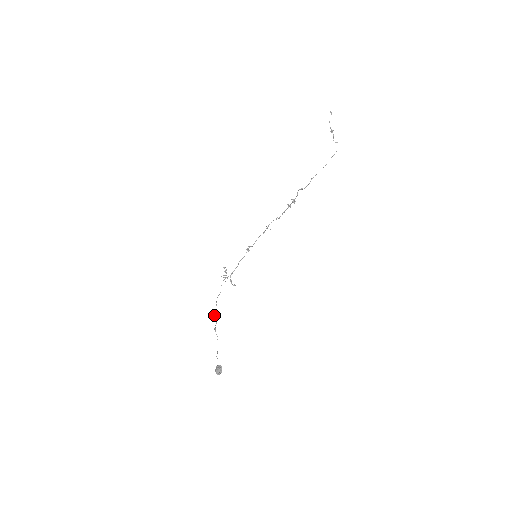
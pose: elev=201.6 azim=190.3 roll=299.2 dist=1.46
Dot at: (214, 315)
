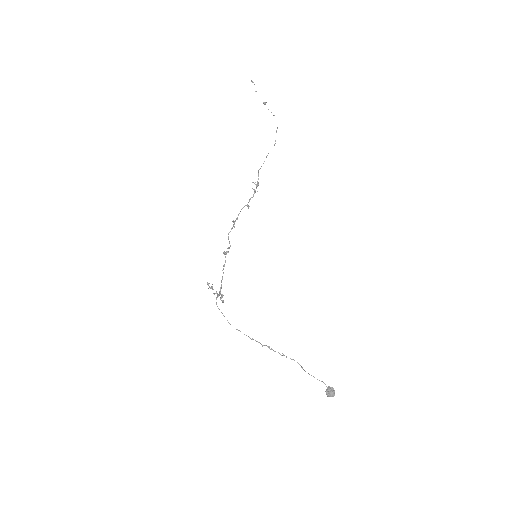
Dot at: (258, 342)
